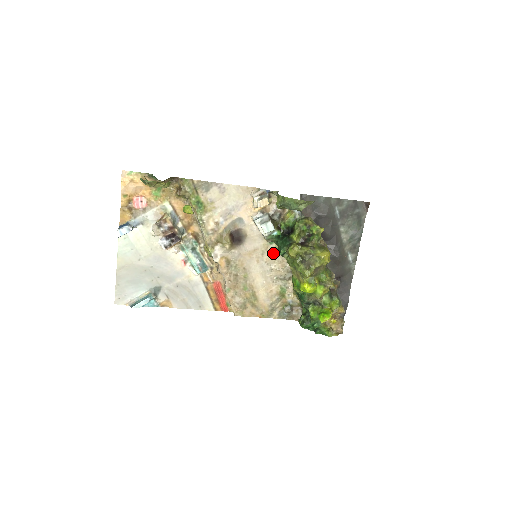
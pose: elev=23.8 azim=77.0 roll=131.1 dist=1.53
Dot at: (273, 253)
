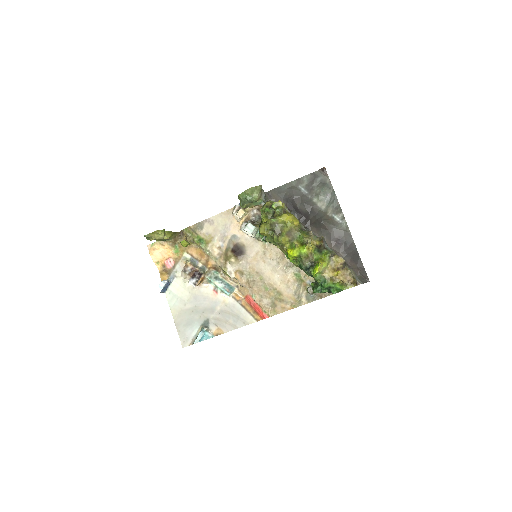
Dot at: (272, 249)
